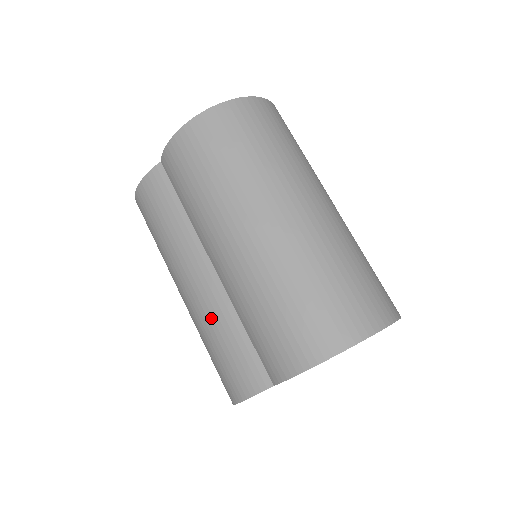
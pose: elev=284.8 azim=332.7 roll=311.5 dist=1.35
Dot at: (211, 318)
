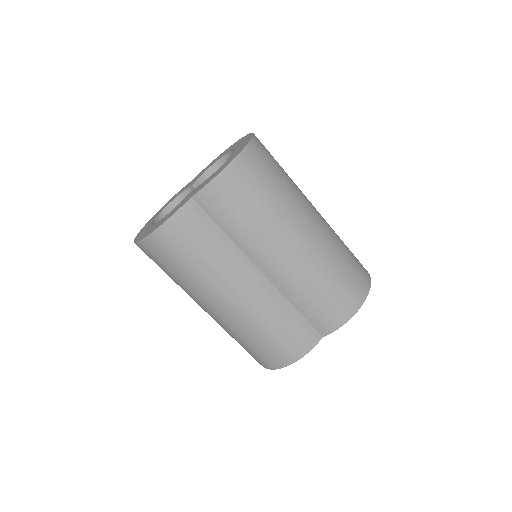
Dot at: (267, 312)
